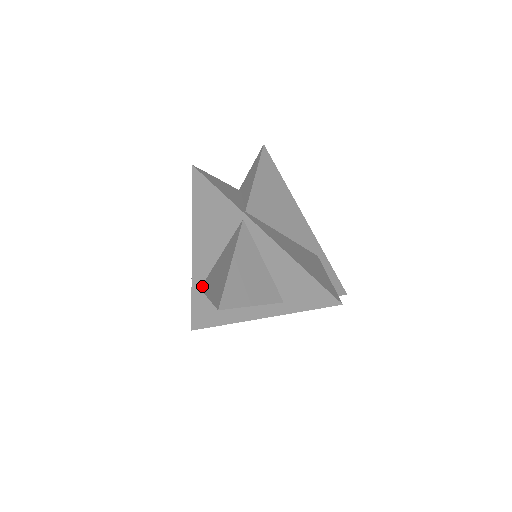
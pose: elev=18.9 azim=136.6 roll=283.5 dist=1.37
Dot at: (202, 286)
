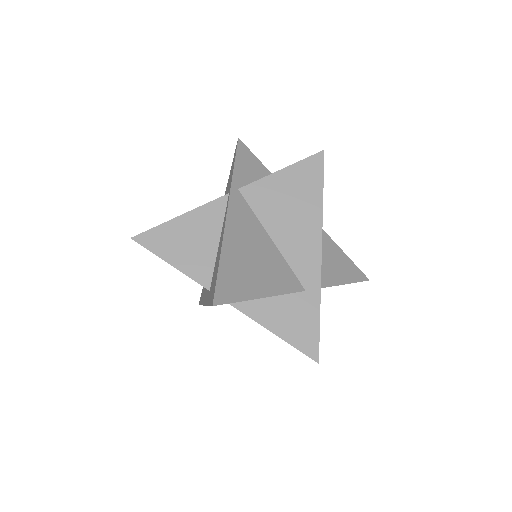
Dot at: occluded
